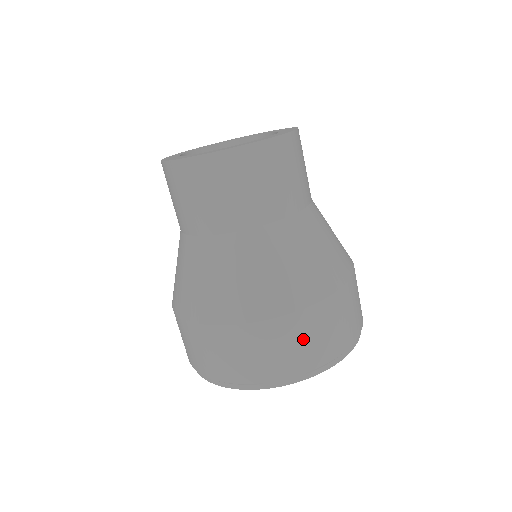
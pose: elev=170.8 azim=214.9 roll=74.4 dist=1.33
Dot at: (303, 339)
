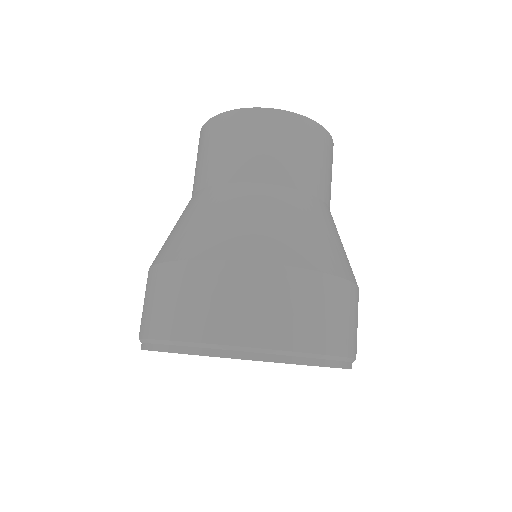
Dot at: (283, 303)
